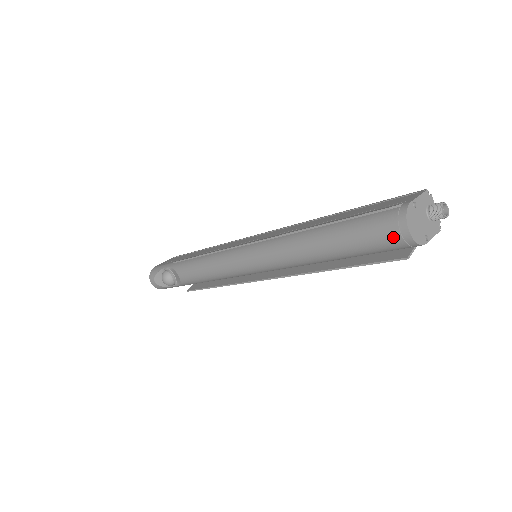
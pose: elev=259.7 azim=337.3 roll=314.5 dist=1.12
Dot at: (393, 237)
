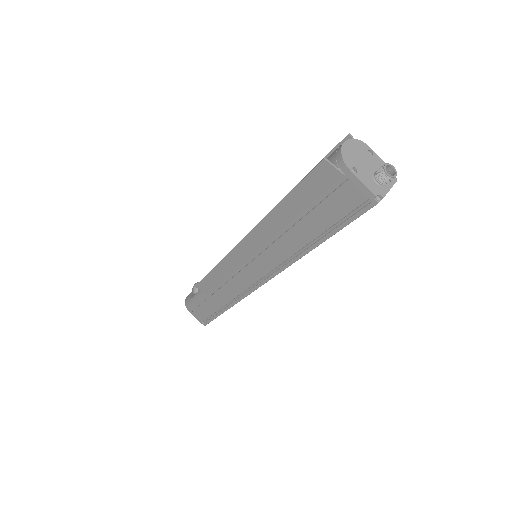
Dot at: (332, 154)
